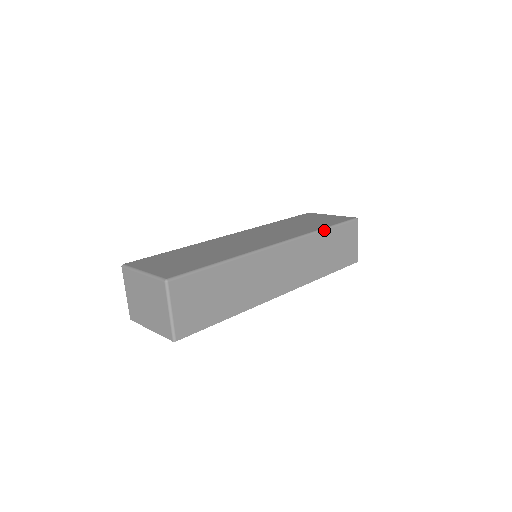
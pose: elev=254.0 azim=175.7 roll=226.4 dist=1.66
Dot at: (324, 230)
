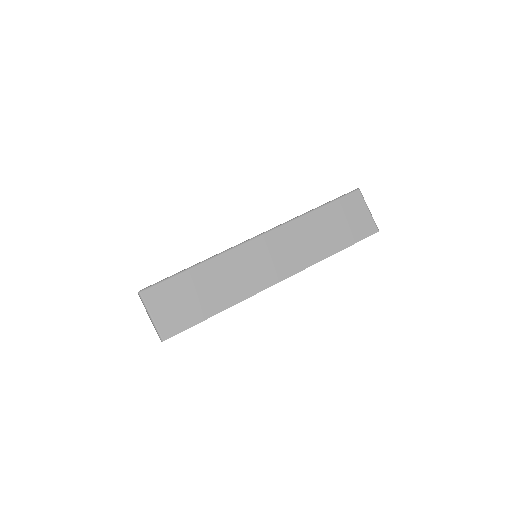
Dot at: (312, 211)
